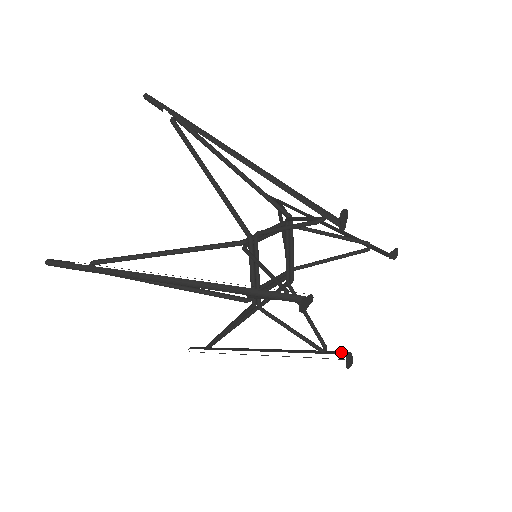
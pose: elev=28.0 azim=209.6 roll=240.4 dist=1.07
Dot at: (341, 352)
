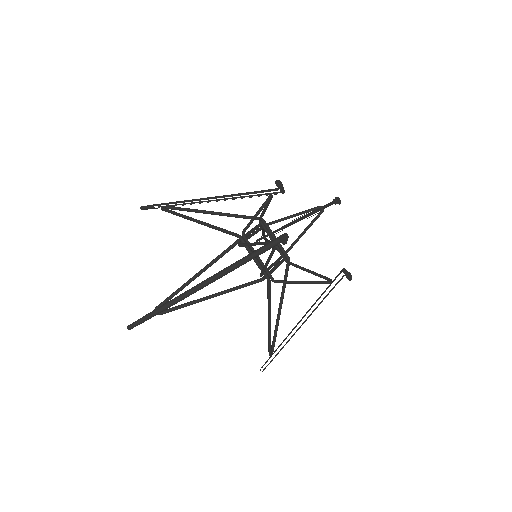
Dot at: (339, 273)
